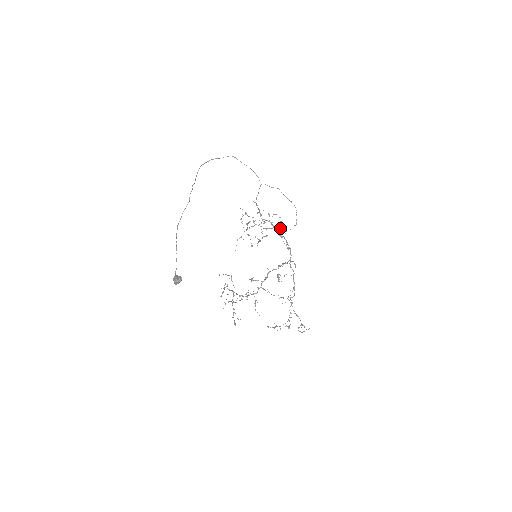
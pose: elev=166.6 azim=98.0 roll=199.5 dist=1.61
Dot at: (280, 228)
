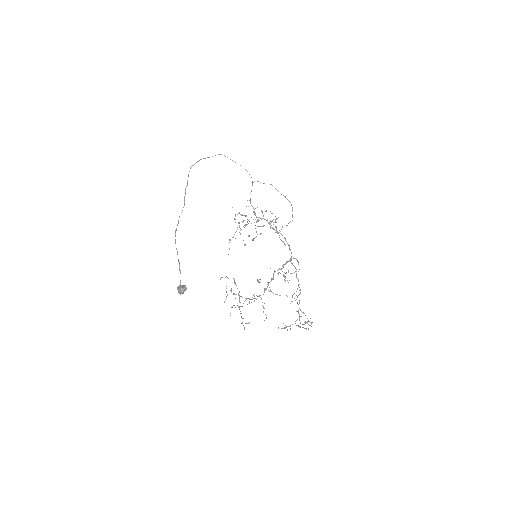
Dot at: occluded
